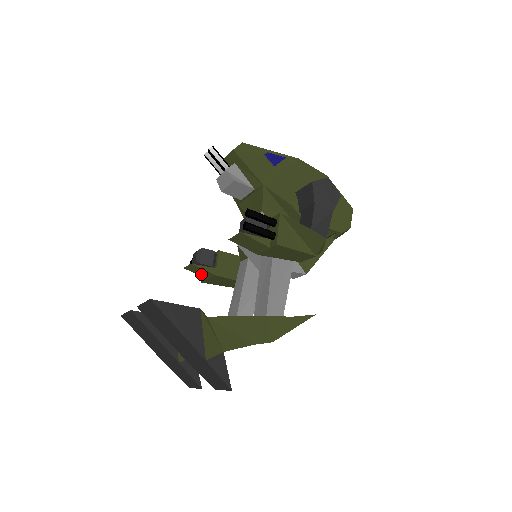
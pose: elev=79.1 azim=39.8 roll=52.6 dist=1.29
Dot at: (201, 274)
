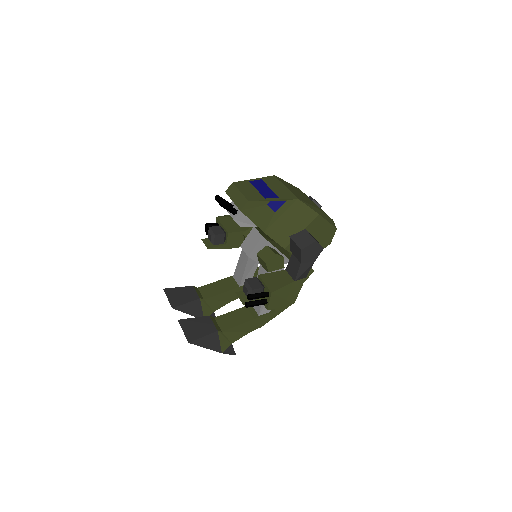
Dot at: occluded
